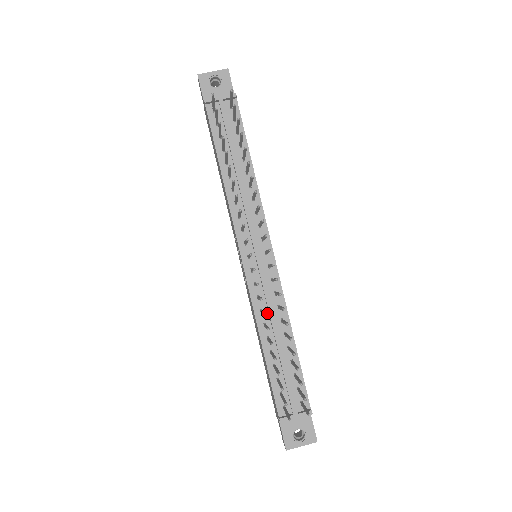
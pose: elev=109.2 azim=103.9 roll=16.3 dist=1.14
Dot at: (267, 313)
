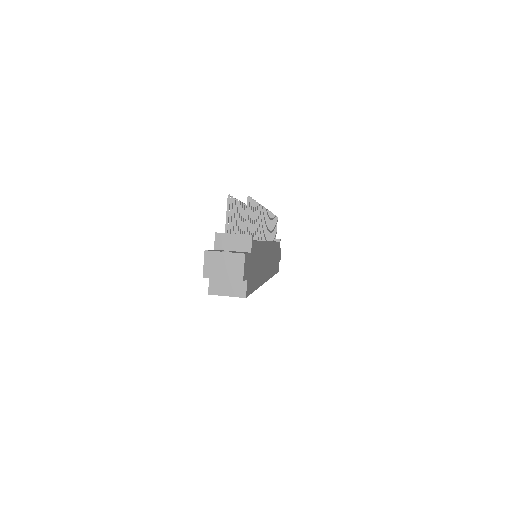
Dot at: occluded
